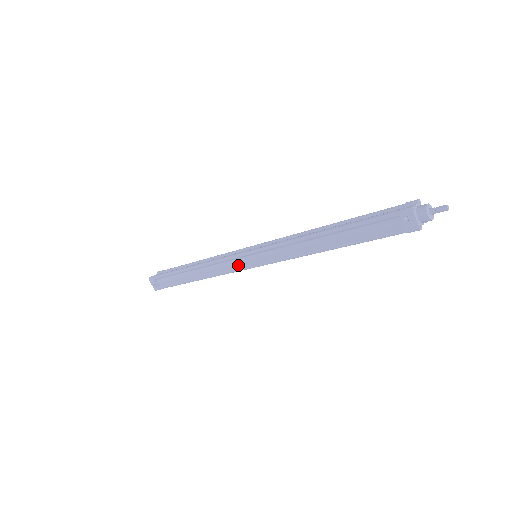
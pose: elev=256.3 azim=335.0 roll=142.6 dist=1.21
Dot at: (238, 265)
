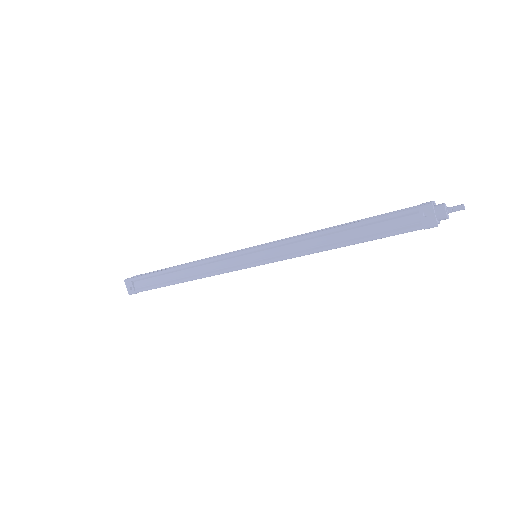
Dot at: (235, 264)
